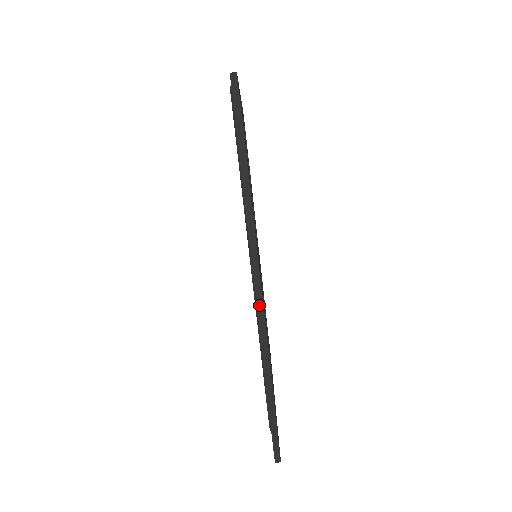
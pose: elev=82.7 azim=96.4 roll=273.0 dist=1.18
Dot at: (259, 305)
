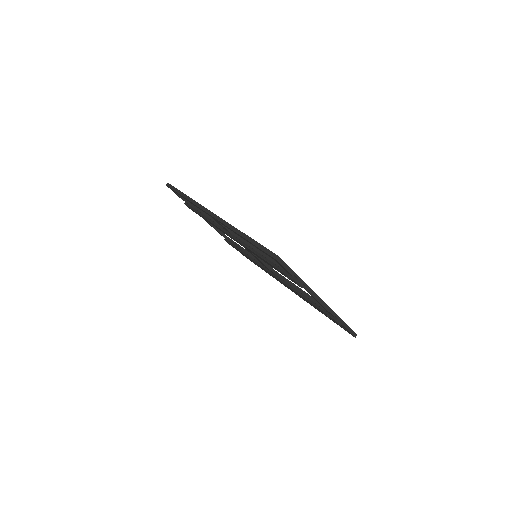
Dot at: (217, 218)
